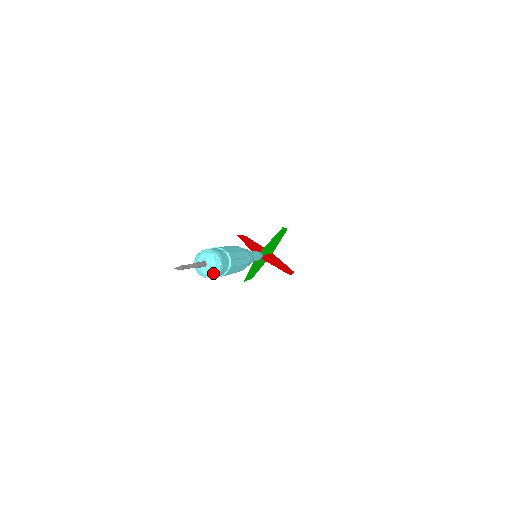
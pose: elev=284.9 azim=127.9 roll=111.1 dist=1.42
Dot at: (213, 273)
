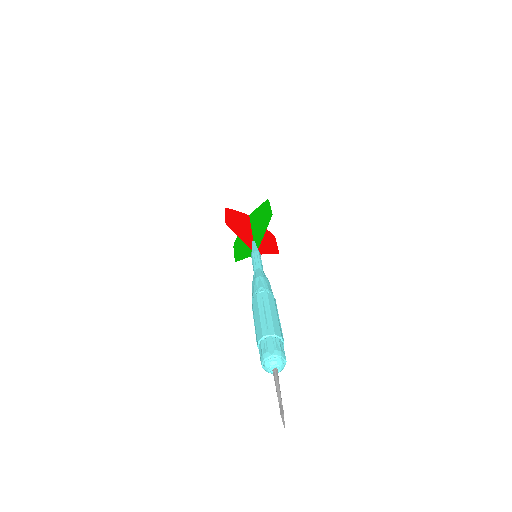
Dot at: (280, 371)
